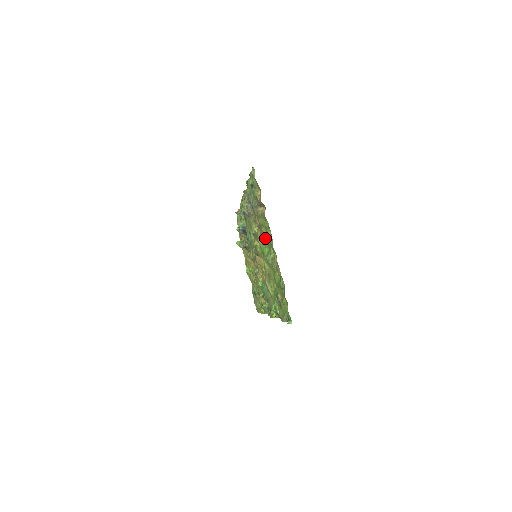
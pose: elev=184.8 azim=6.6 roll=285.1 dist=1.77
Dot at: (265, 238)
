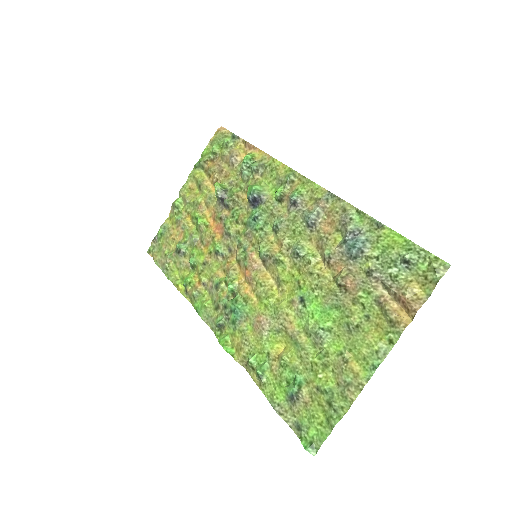
Dot at: (350, 320)
